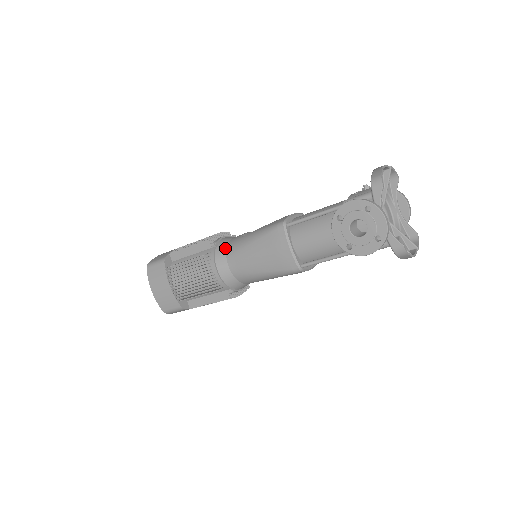
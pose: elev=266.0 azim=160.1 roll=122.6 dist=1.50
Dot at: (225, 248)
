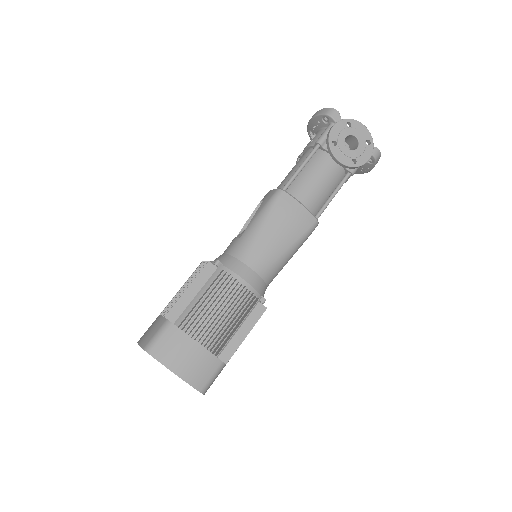
Dot at: (232, 258)
